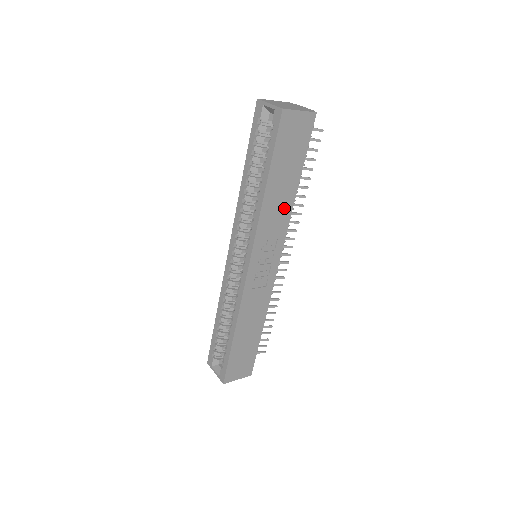
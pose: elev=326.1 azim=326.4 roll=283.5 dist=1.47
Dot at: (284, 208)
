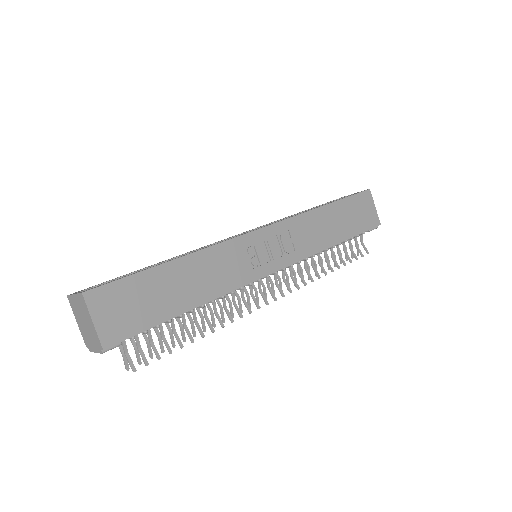
Dot at: (320, 239)
